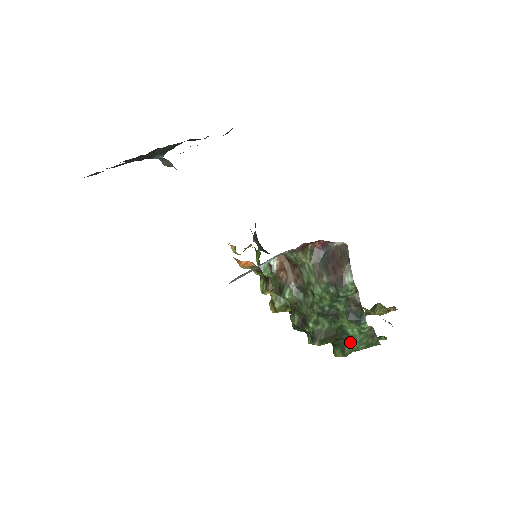
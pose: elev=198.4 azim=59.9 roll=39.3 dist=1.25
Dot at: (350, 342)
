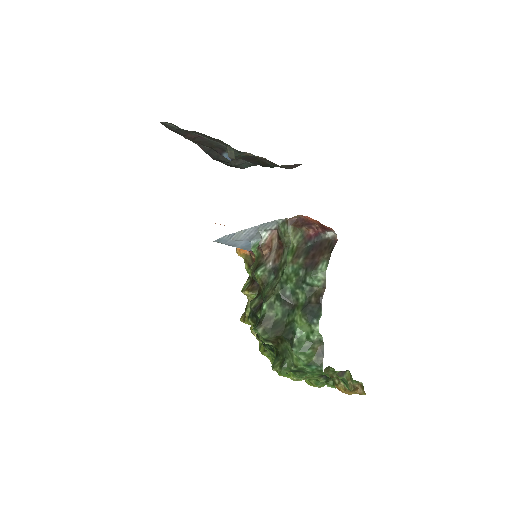
Dot at: (293, 344)
